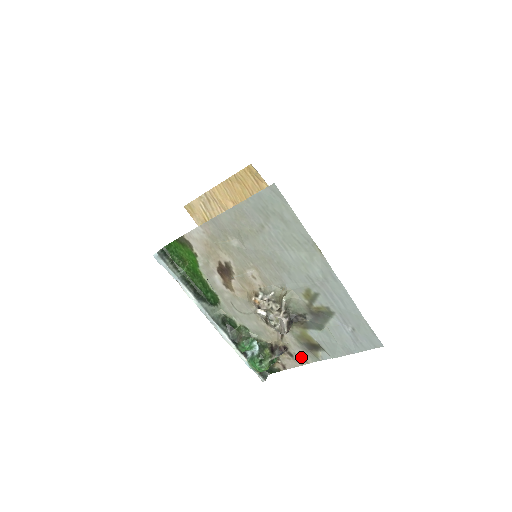
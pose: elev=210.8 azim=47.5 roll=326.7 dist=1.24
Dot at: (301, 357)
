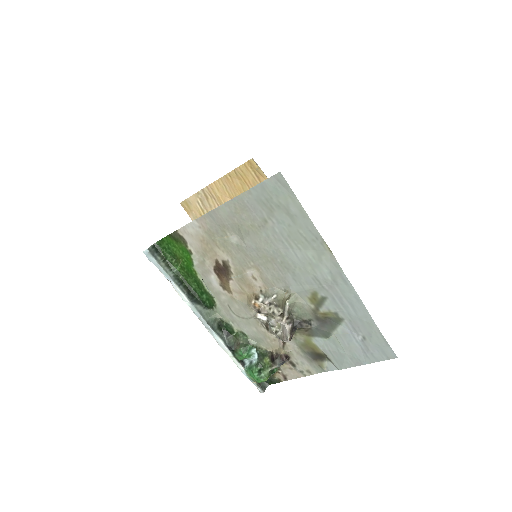
Dot at: (304, 367)
